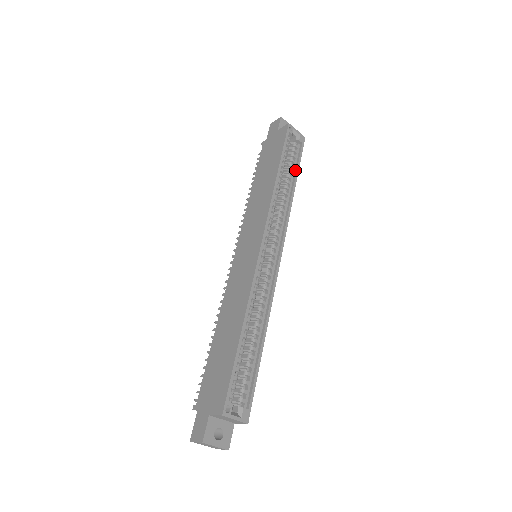
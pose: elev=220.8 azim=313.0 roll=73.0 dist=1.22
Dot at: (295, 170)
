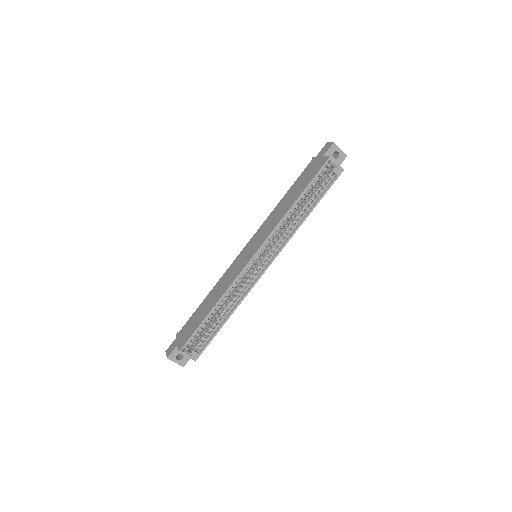
Dot at: (318, 199)
